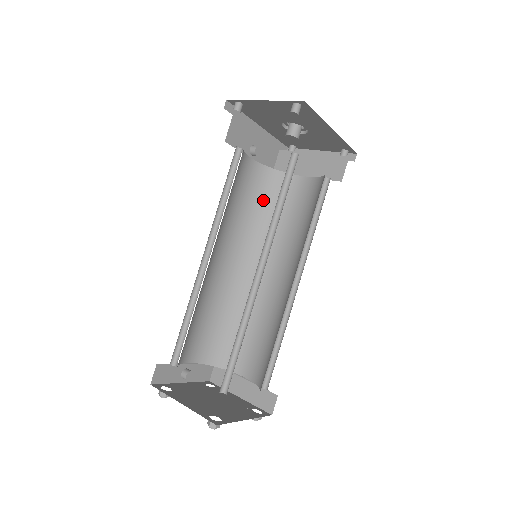
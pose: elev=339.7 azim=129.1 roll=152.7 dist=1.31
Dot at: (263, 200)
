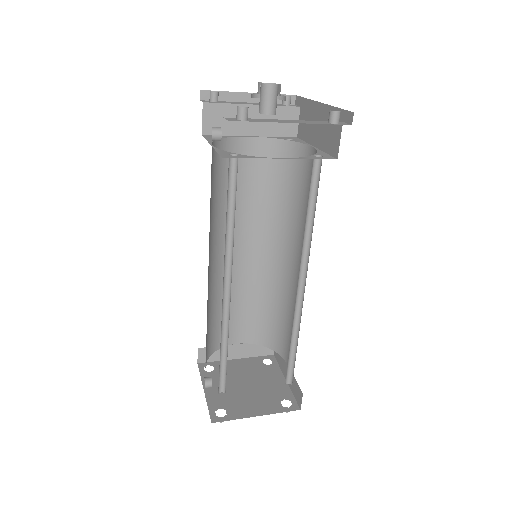
Dot at: (217, 181)
